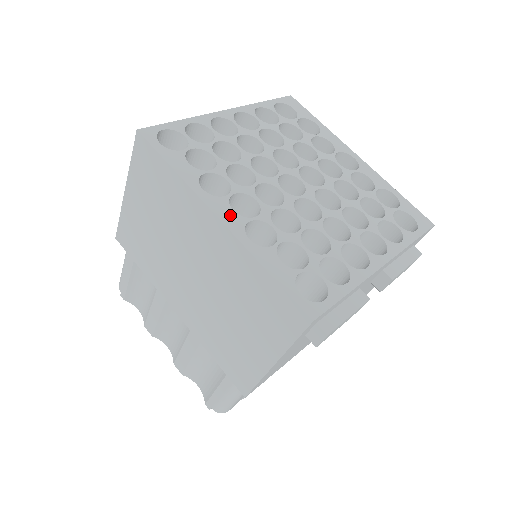
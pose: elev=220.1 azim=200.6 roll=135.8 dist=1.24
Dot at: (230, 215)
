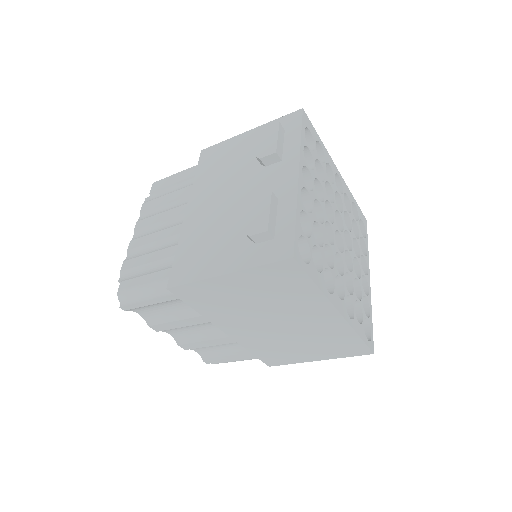
Dot at: (341, 305)
